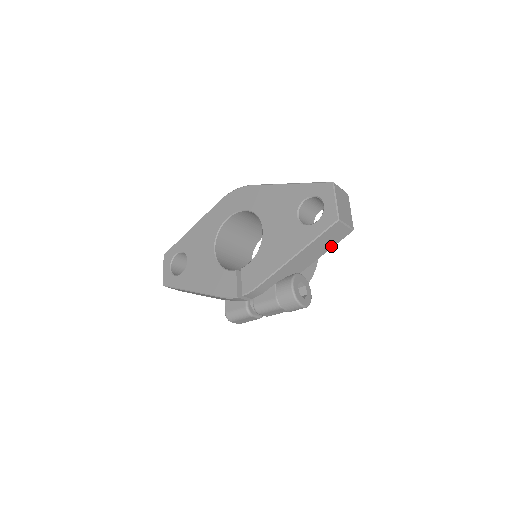
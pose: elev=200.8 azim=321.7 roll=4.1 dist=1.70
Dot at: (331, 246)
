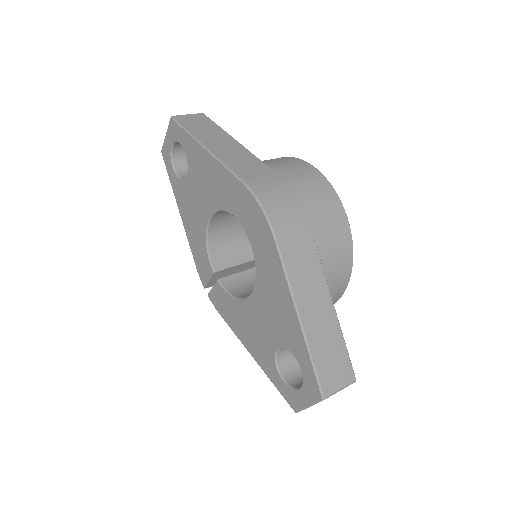
Dot at: occluded
